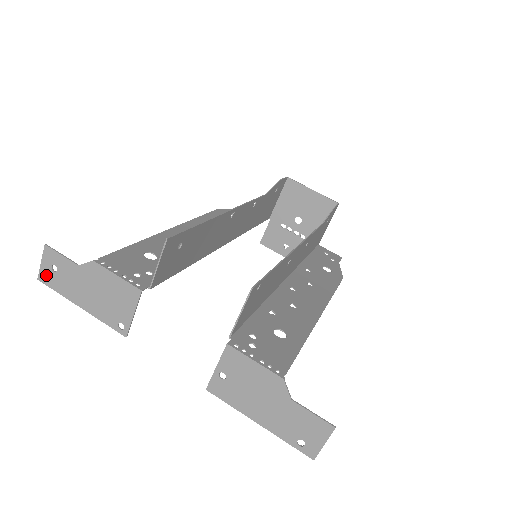
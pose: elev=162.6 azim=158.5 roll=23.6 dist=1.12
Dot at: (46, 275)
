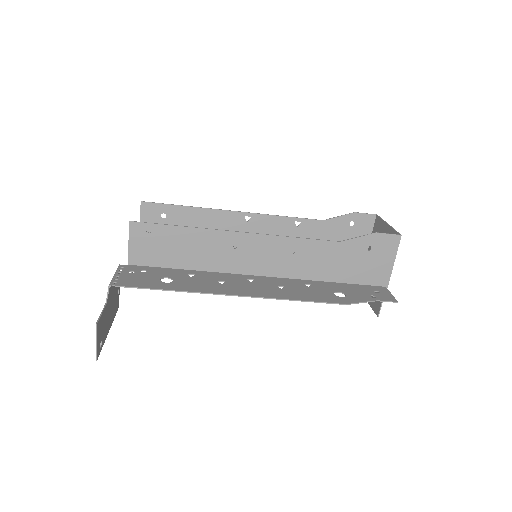
Dot at: occluded
